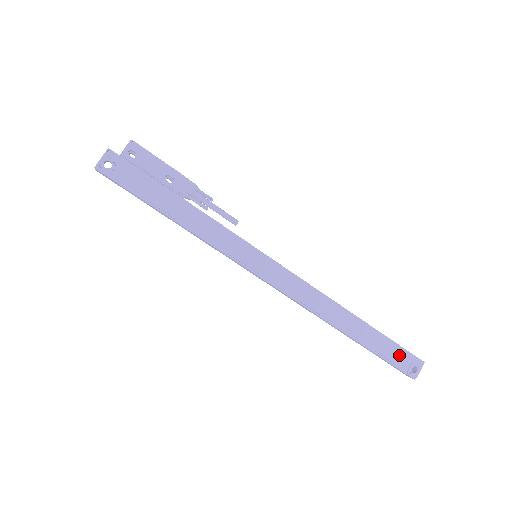
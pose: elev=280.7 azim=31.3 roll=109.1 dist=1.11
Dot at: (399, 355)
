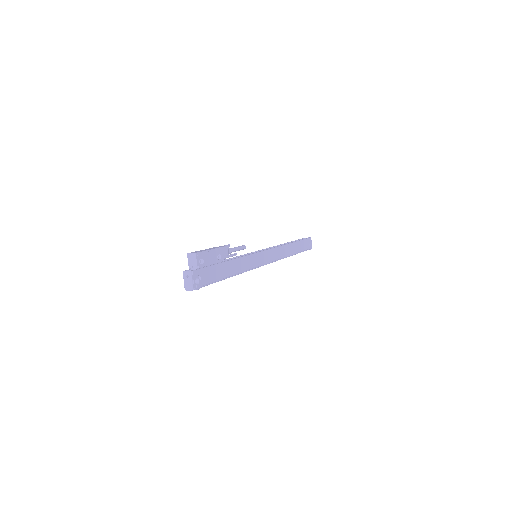
Dot at: (306, 244)
